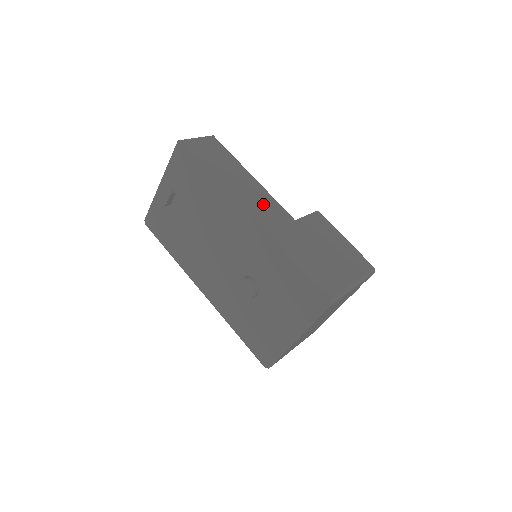
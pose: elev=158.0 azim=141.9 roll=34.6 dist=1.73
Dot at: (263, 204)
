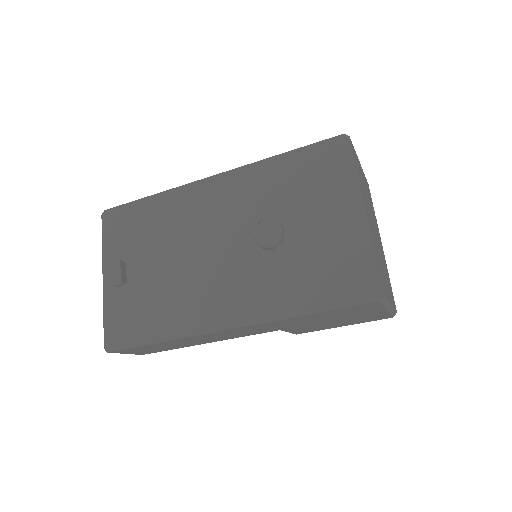
Dot at: occluded
